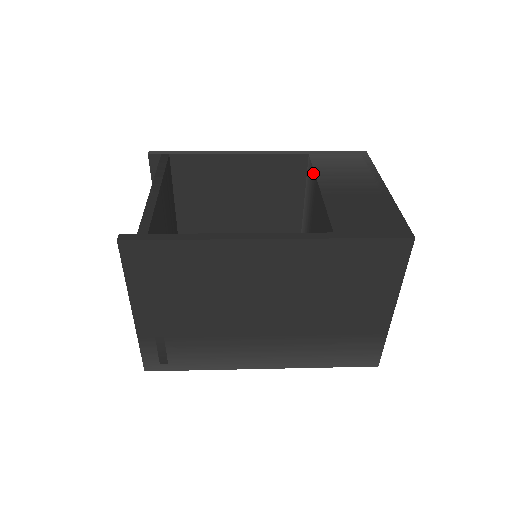
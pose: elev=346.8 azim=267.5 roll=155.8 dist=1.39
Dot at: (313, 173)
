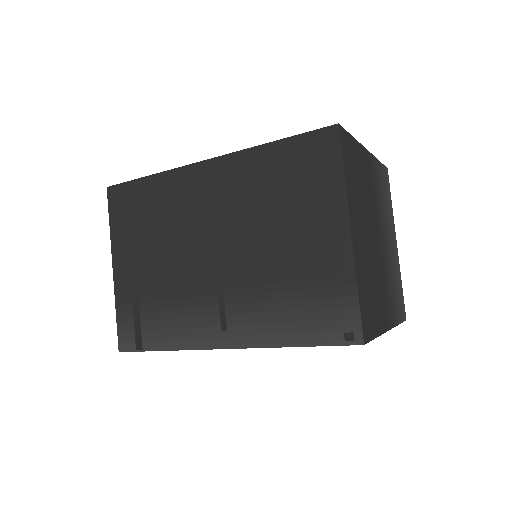
Dot at: occluded
